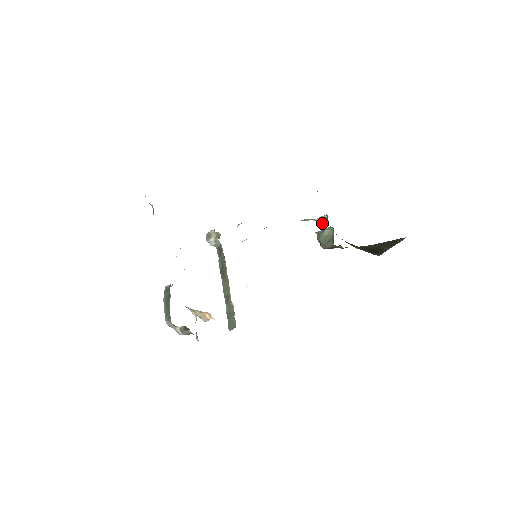
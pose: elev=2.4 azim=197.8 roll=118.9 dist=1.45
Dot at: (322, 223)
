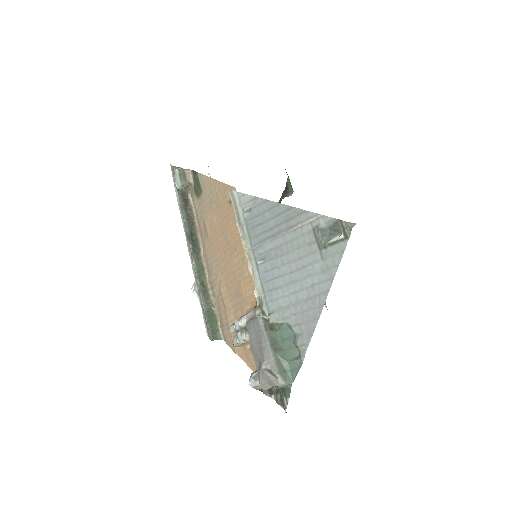
Dot at: occluded
